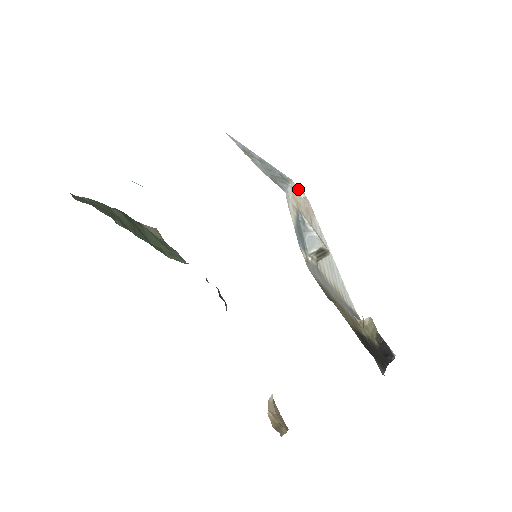
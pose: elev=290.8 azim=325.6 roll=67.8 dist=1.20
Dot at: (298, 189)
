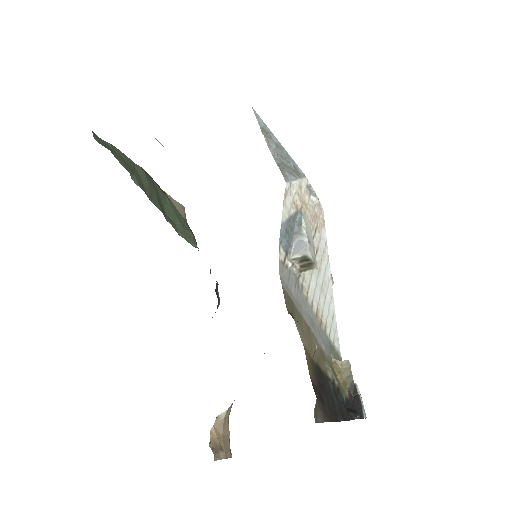
Dot at: (312, 190)
